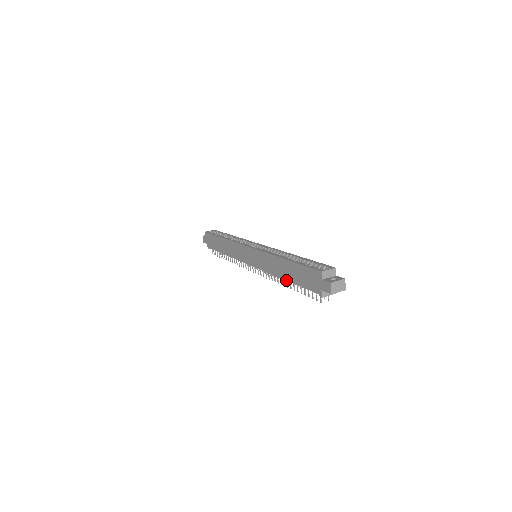
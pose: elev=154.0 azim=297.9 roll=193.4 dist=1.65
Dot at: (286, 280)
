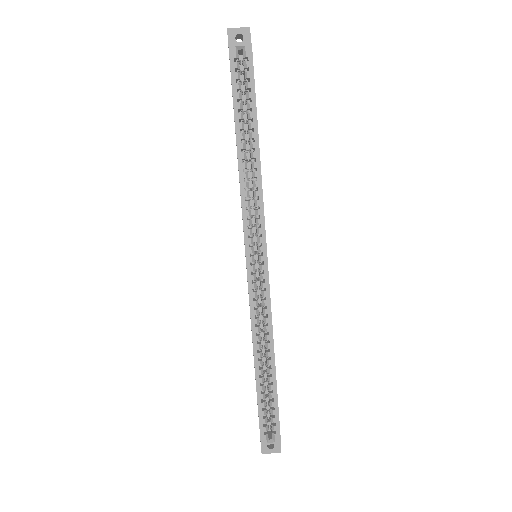
Dot at: (253, 355)
